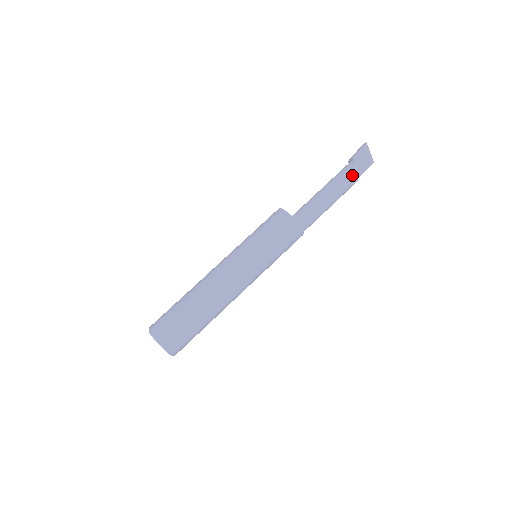
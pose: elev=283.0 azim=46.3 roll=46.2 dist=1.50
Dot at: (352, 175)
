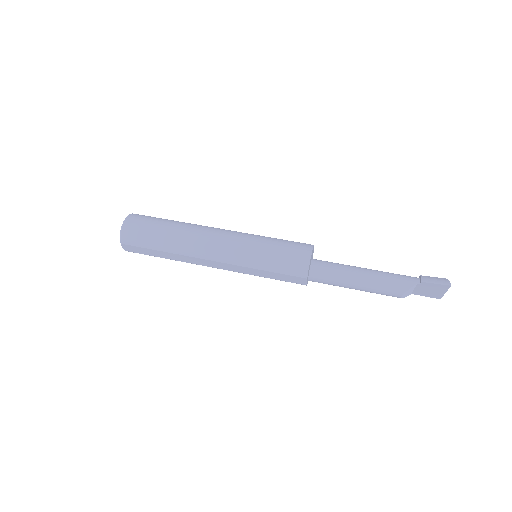
Dot at: (402, 293)
